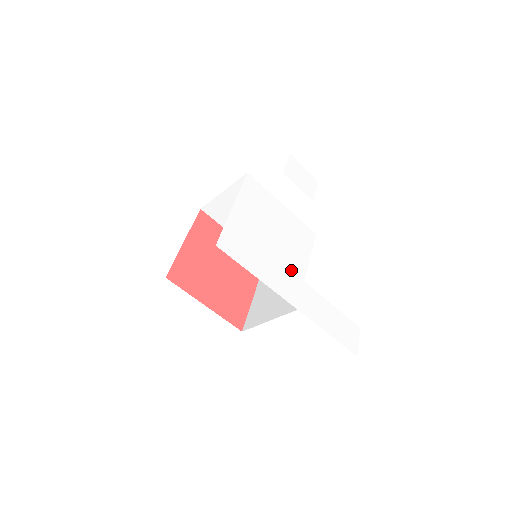
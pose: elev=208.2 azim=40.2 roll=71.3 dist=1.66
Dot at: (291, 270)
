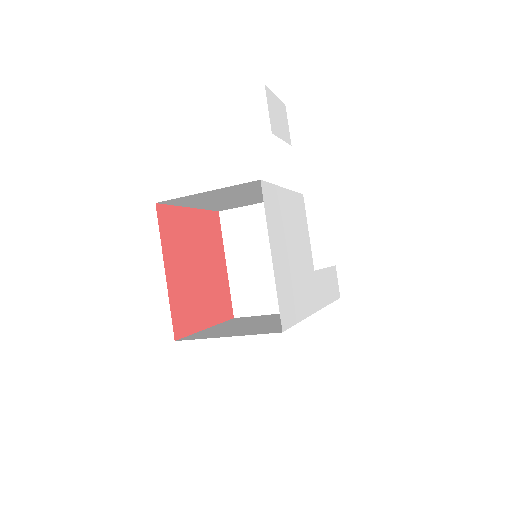
Dot at: (308, 271)
